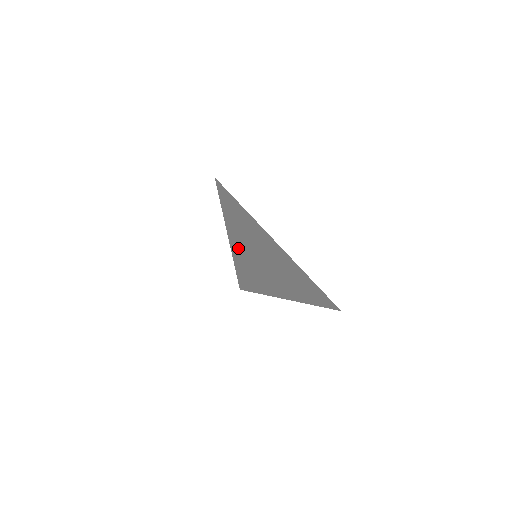
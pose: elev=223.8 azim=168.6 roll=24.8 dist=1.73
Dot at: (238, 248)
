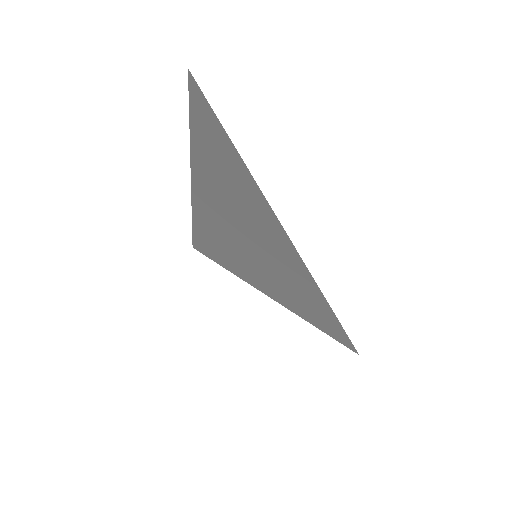
Dot at: (273, 290)
